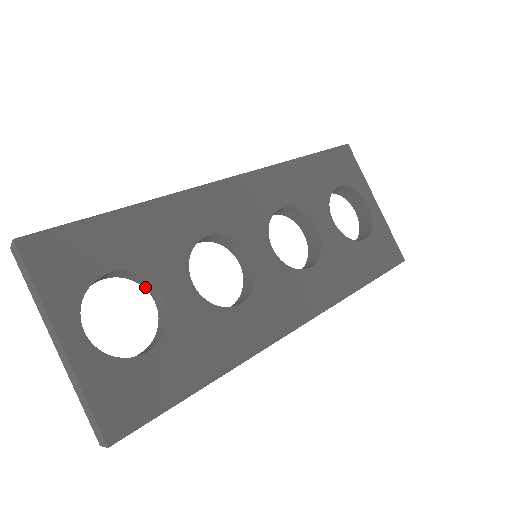
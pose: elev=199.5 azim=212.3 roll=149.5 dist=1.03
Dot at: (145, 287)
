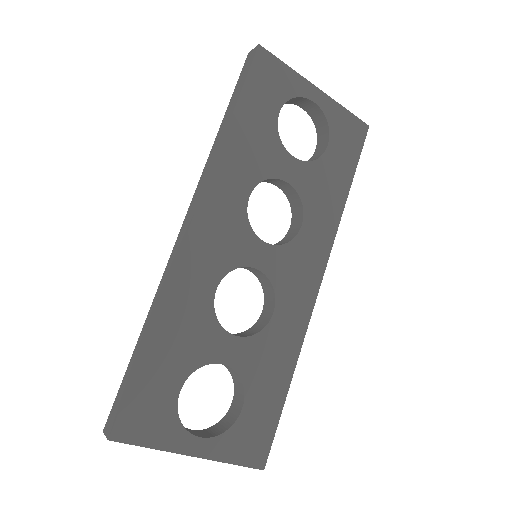
Dot at: occluded
